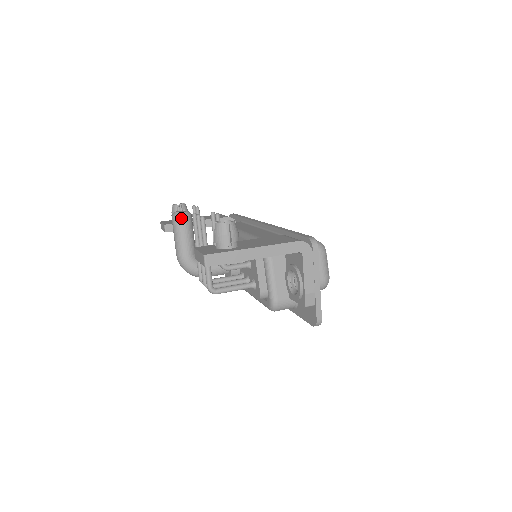
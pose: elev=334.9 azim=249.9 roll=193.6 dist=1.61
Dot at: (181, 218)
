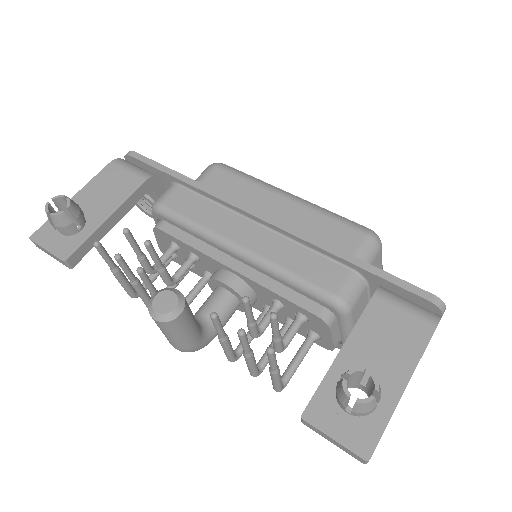
Dot at: (178, 319)
